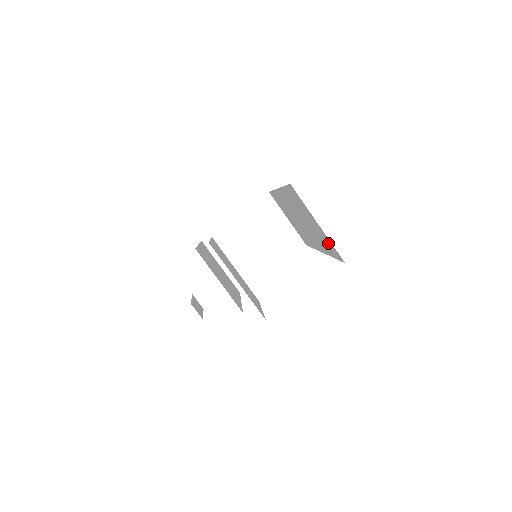
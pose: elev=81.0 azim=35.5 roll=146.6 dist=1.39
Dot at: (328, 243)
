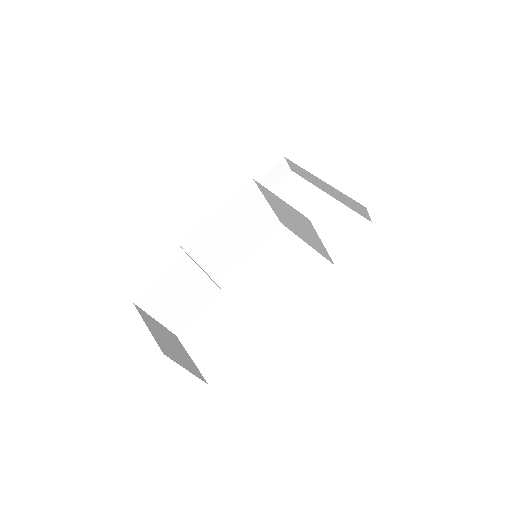
Dot at: occluded
